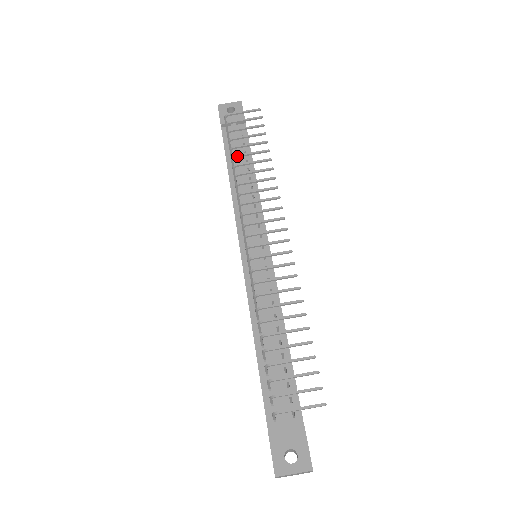
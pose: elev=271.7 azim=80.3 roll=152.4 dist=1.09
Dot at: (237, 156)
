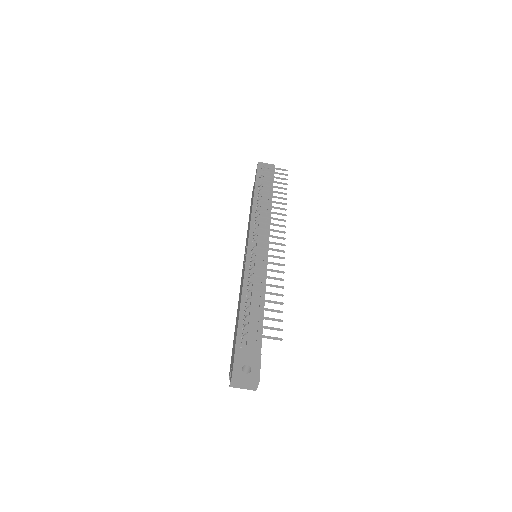
Dot at: (264, 190)
